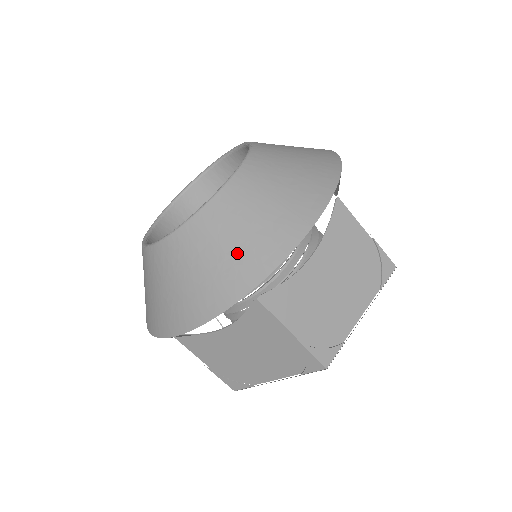
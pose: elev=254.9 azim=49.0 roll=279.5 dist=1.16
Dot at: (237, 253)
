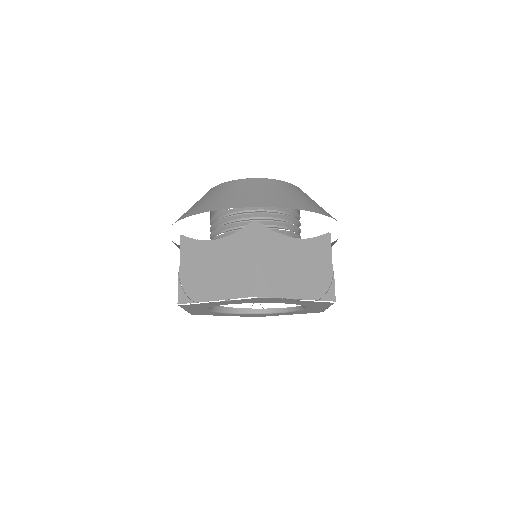
Dot at: (264, 195)
